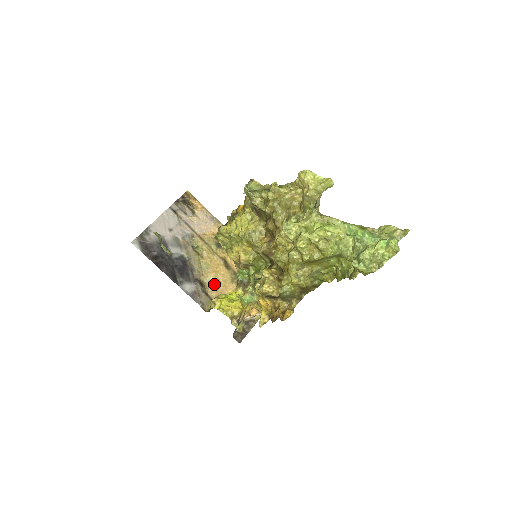
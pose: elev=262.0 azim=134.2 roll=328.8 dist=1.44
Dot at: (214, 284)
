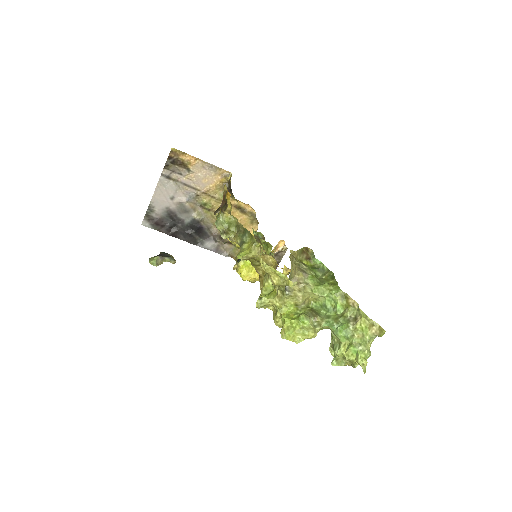
Dot at: occluded
